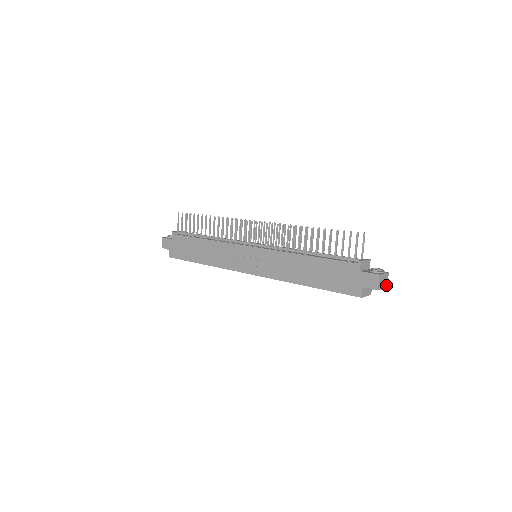
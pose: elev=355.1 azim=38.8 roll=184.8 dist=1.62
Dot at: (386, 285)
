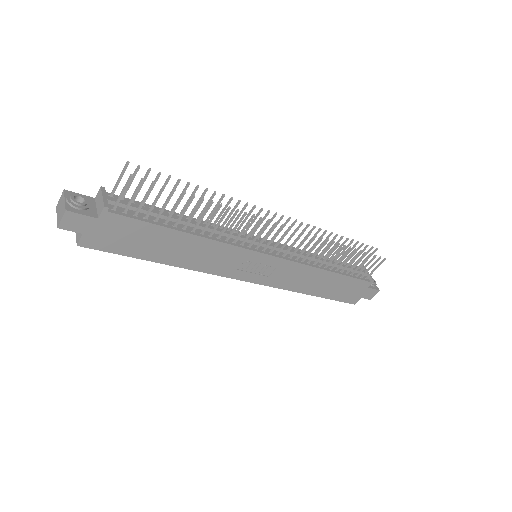
Dot at: occluded
